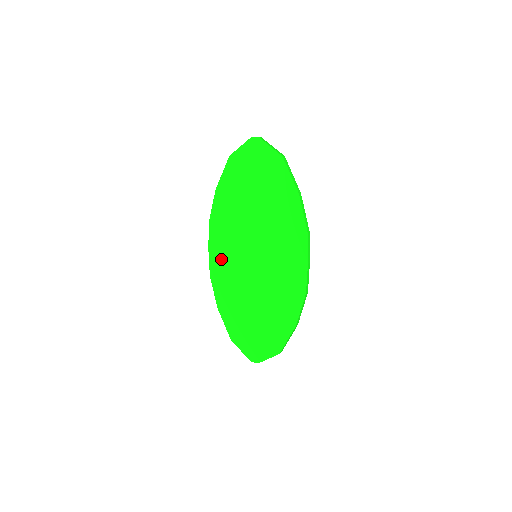
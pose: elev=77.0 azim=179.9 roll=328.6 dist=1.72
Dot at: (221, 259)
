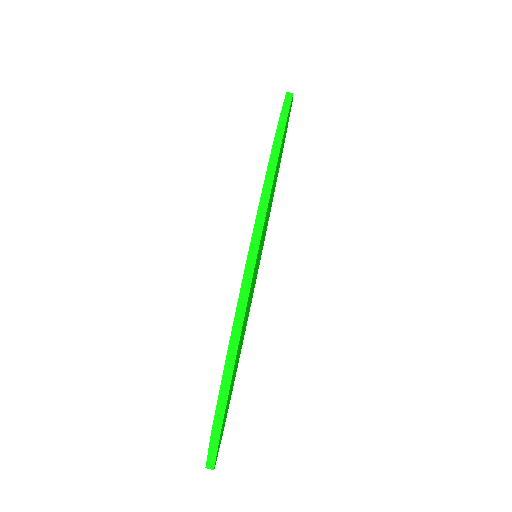
Dot at: occluded
